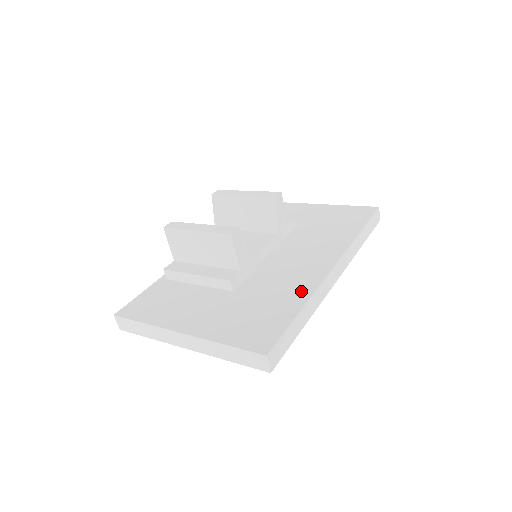
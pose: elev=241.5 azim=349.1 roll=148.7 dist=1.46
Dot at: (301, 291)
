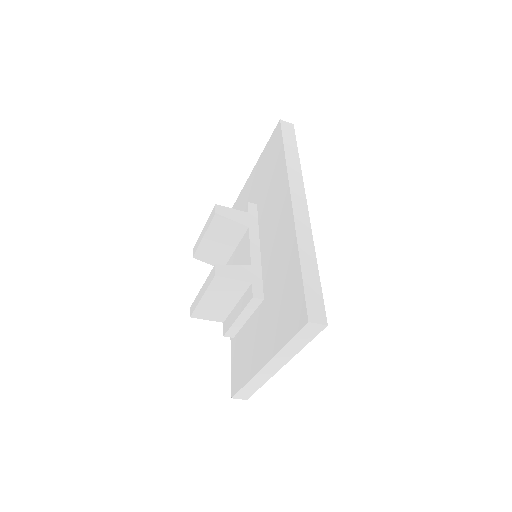
Dot at: (290, 249)
